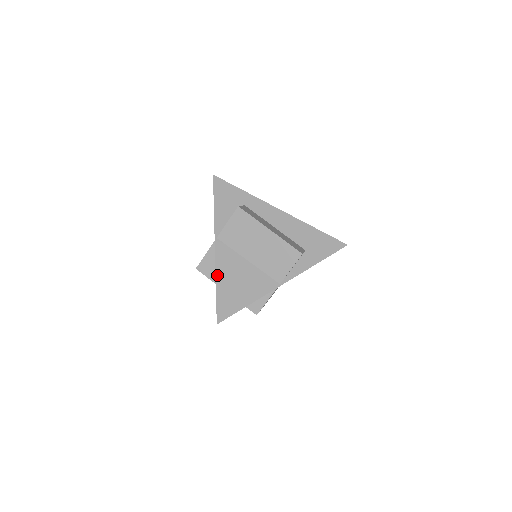
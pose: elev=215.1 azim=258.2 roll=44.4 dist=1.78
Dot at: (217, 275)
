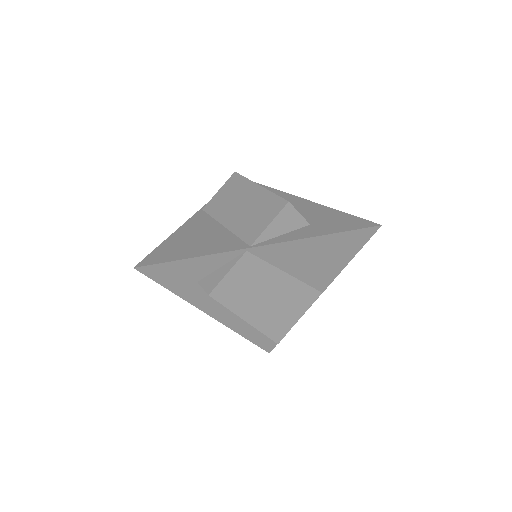
Dot at: (175, 232)
